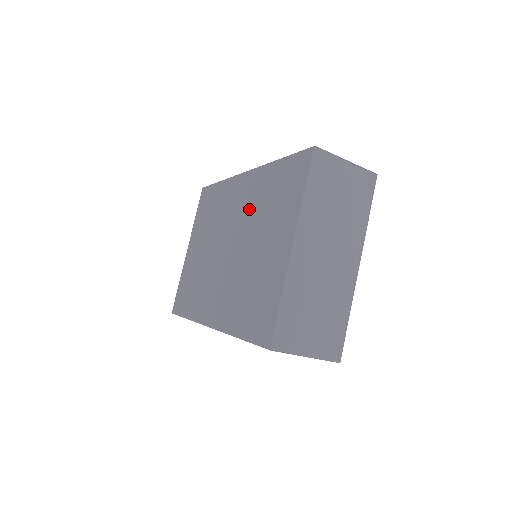
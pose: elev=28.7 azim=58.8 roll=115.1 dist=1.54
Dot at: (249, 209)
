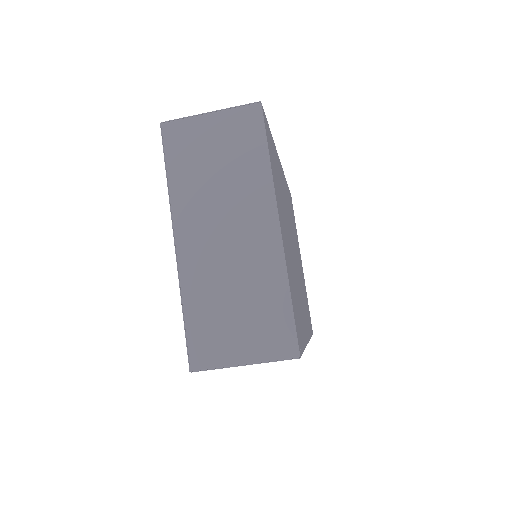
Dot at: occluded
